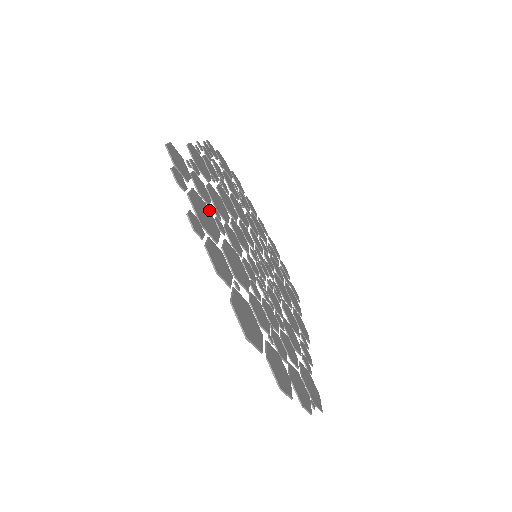
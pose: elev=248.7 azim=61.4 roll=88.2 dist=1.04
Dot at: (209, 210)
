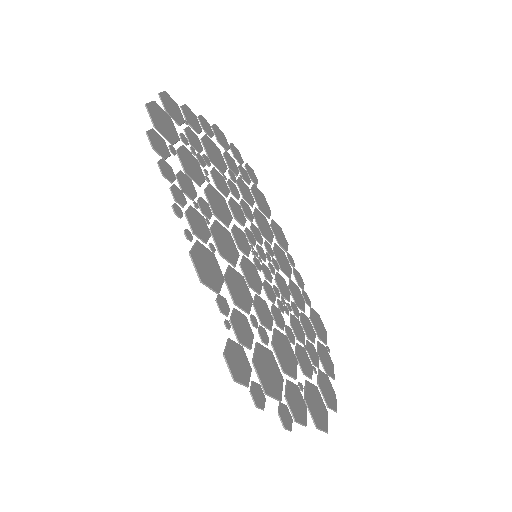
Dot at: (259, 346)
